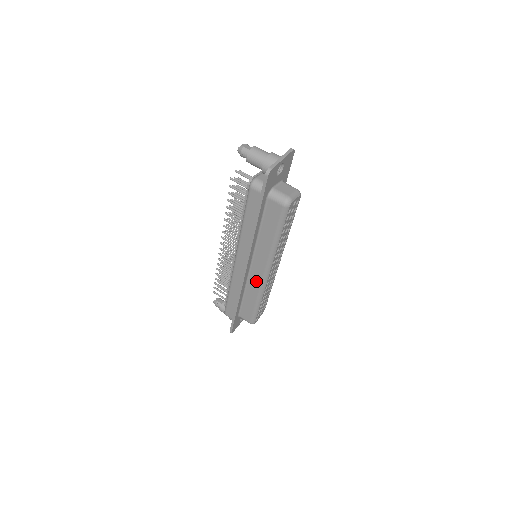
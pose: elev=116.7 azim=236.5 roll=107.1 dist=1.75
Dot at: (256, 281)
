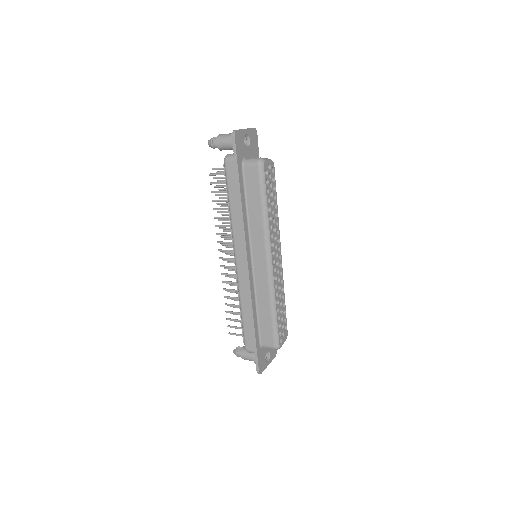
Dot at: (262, 278)
